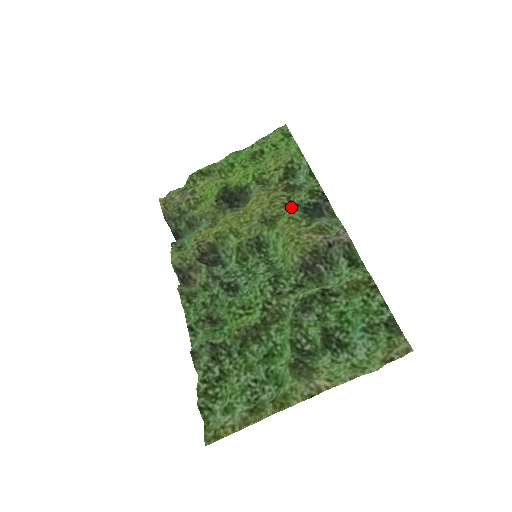
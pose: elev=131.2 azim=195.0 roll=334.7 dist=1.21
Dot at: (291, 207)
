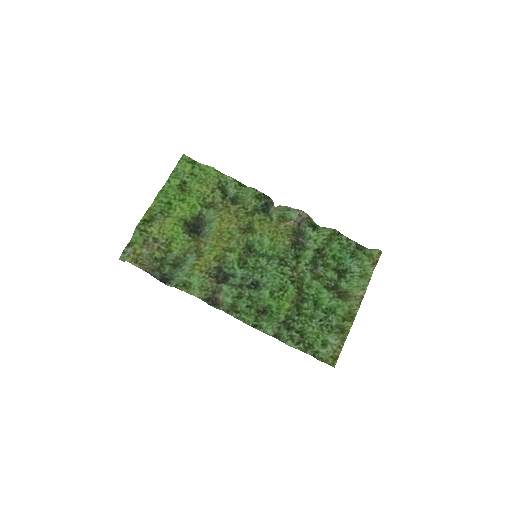
Dot at: (253, 213)
